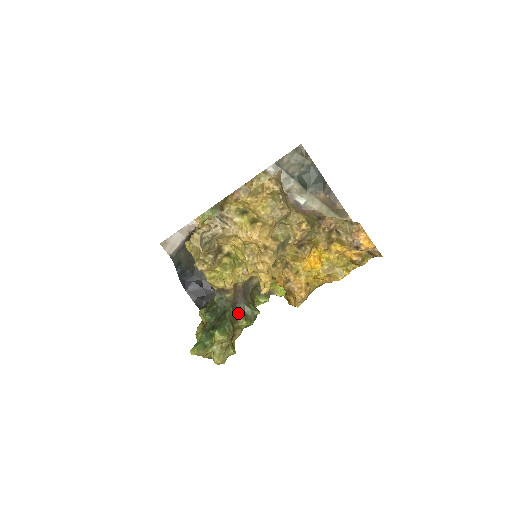
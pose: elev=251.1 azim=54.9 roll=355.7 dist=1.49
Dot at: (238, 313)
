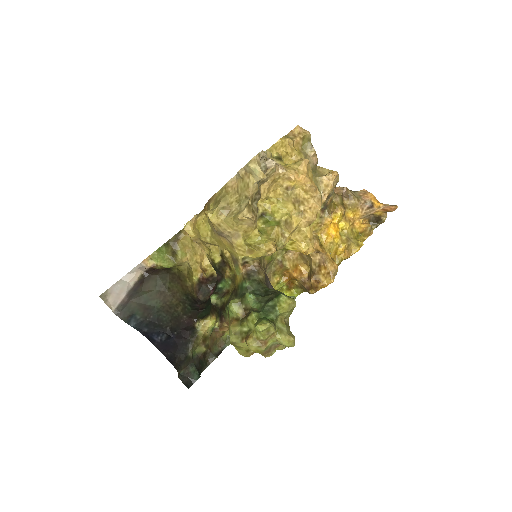
Dot at: occluded
